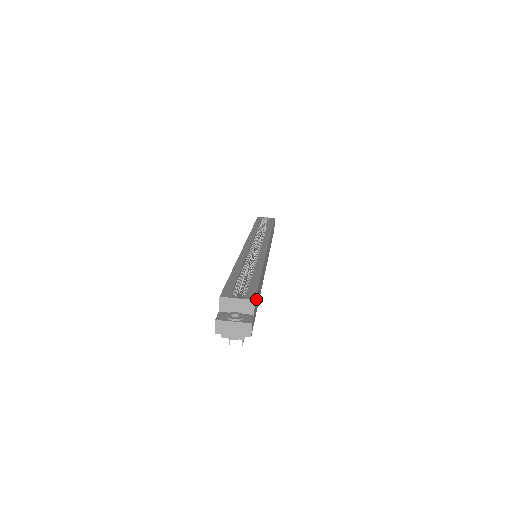
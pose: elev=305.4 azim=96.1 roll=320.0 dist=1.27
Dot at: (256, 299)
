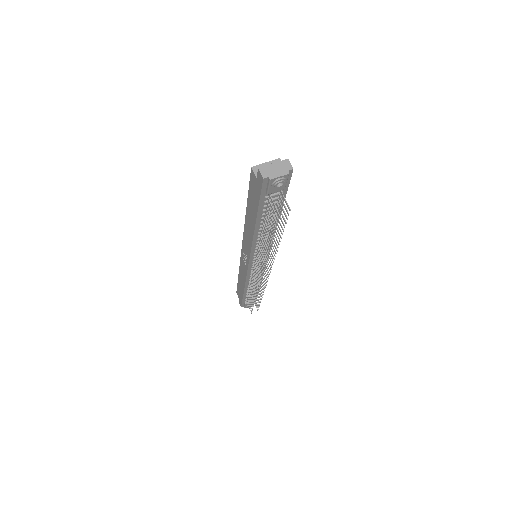
Dot at: occluded
